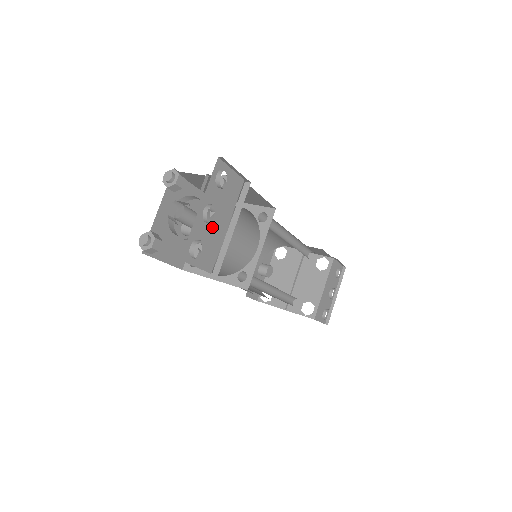
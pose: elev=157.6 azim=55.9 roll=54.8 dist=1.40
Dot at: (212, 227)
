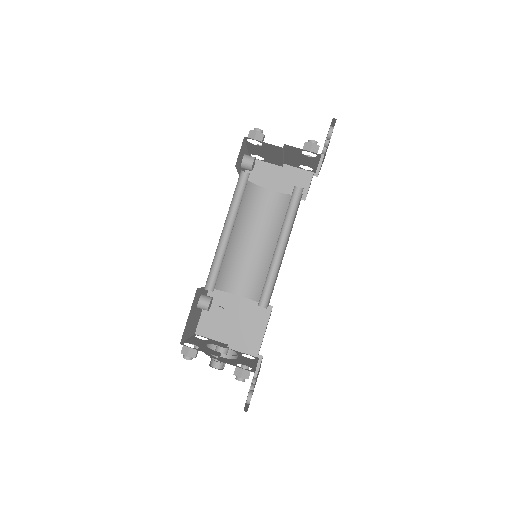
Dot at: occluded
